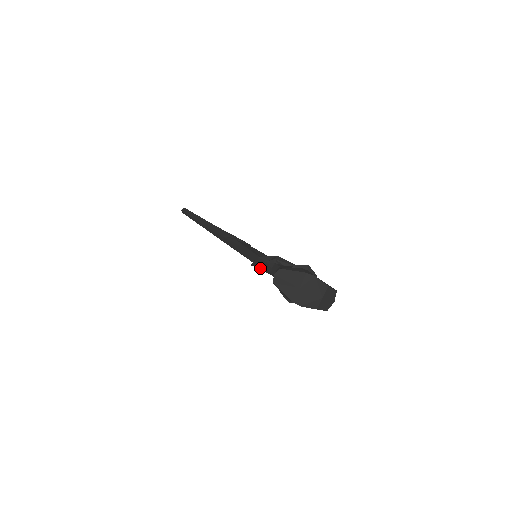
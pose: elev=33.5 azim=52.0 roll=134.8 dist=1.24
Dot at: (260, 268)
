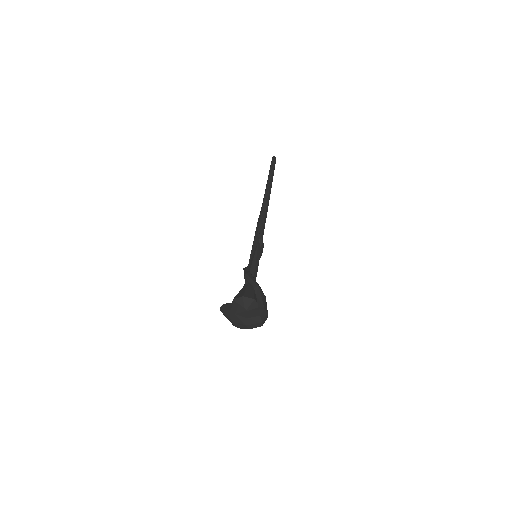
Dot at: occluded
